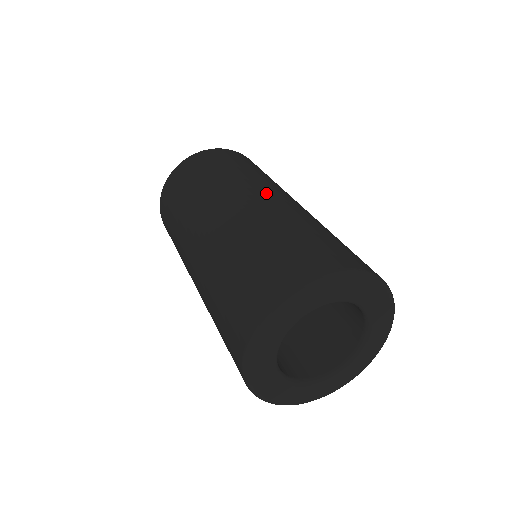
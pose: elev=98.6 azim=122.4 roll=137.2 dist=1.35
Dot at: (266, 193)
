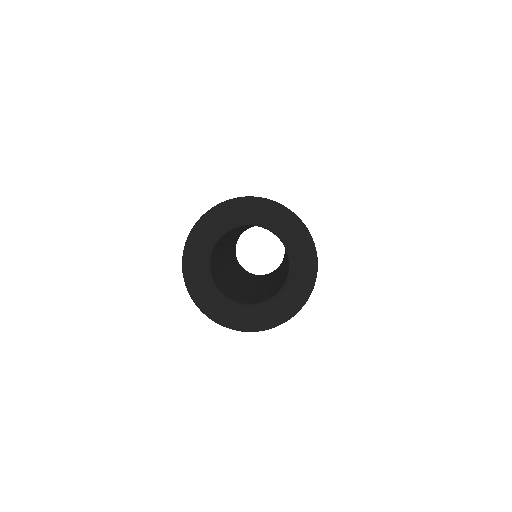
Dot at: occluded
